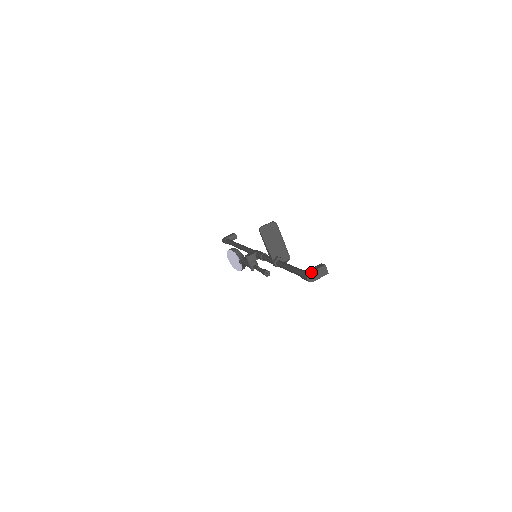
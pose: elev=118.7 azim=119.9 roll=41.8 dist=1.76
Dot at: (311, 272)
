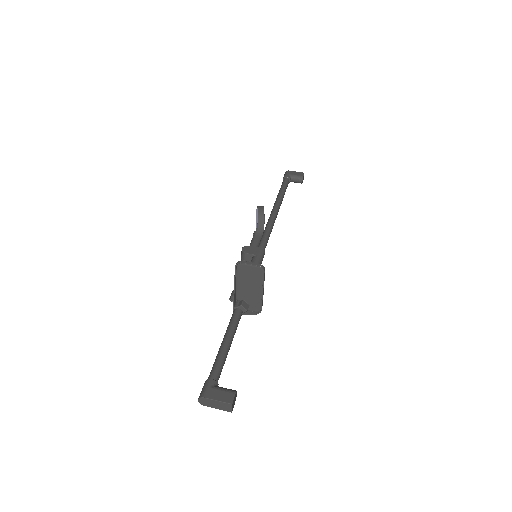
Dot at: (207, 398)
